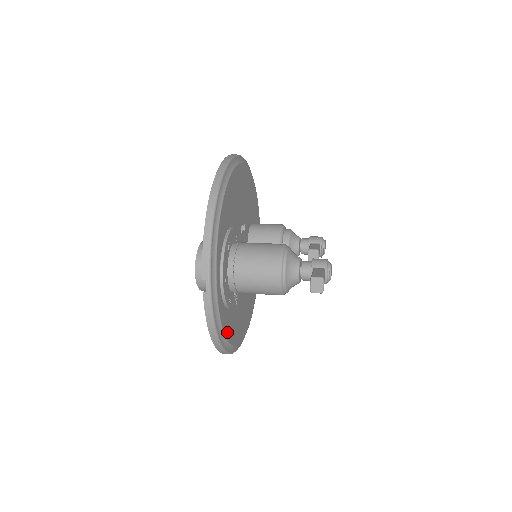
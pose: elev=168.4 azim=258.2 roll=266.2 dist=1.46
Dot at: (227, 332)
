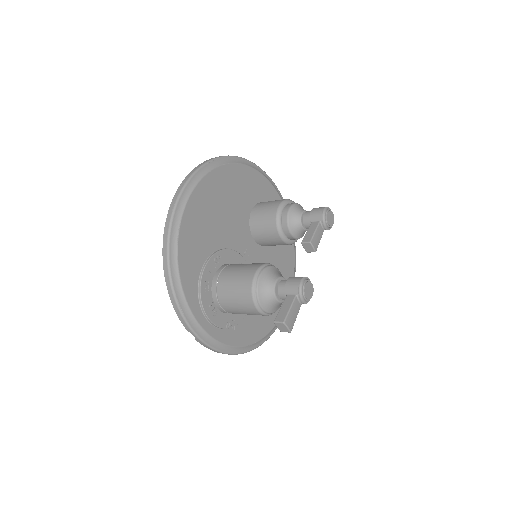
Dot at: (245, 340)
